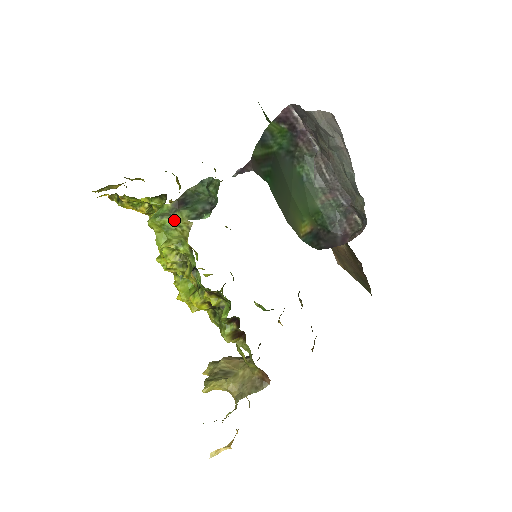
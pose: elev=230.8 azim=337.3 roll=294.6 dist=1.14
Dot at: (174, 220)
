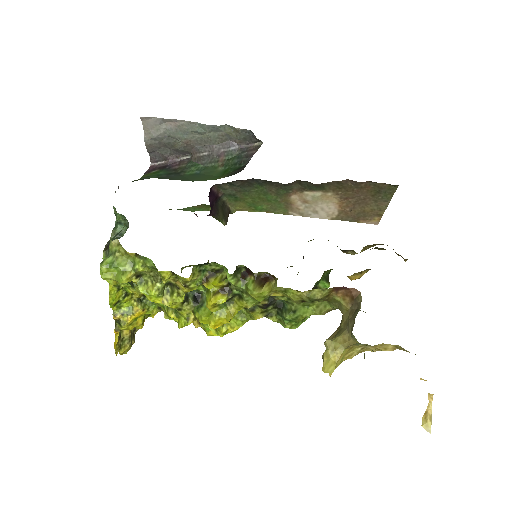
Dot at: (111, 255)
